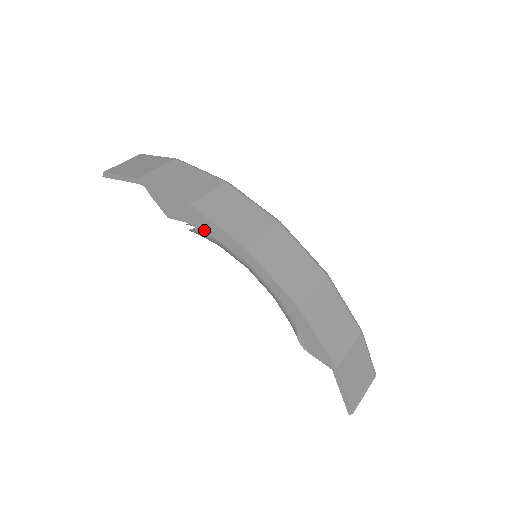
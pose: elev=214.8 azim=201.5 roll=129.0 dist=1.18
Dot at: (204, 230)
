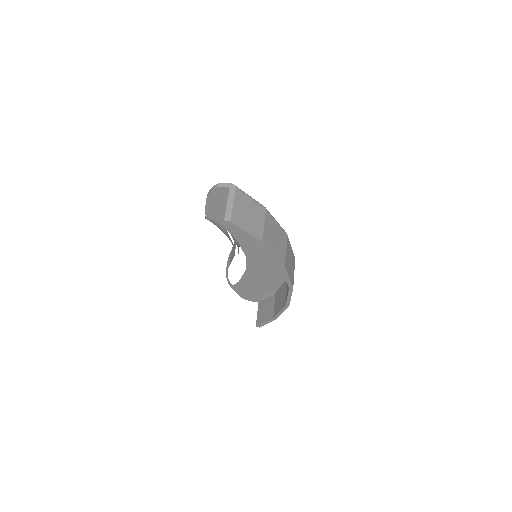
Dot at: (233, 234)
